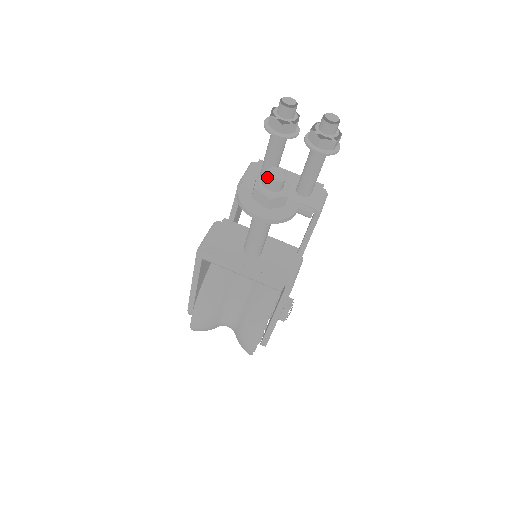
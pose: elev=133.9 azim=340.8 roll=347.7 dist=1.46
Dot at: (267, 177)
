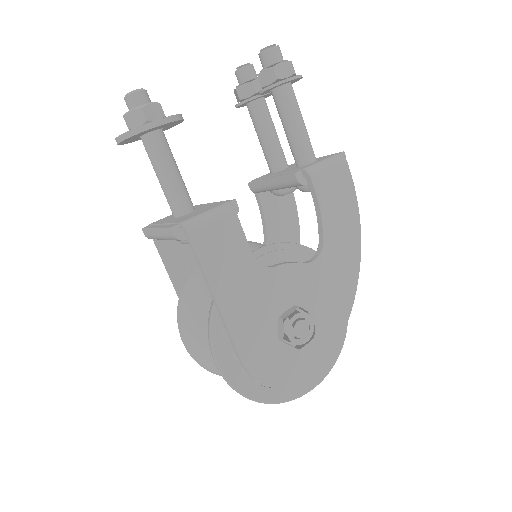
Dot at: (125, 99)
